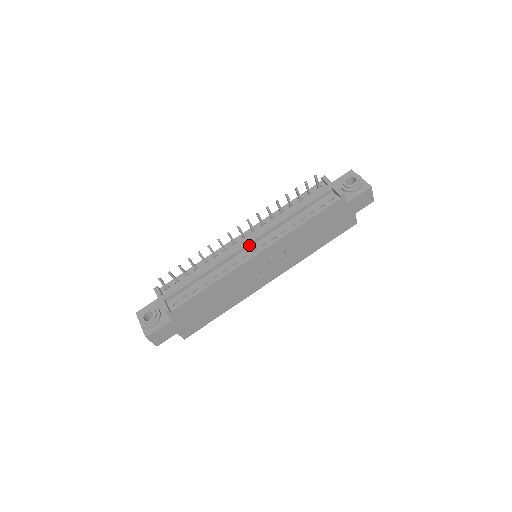
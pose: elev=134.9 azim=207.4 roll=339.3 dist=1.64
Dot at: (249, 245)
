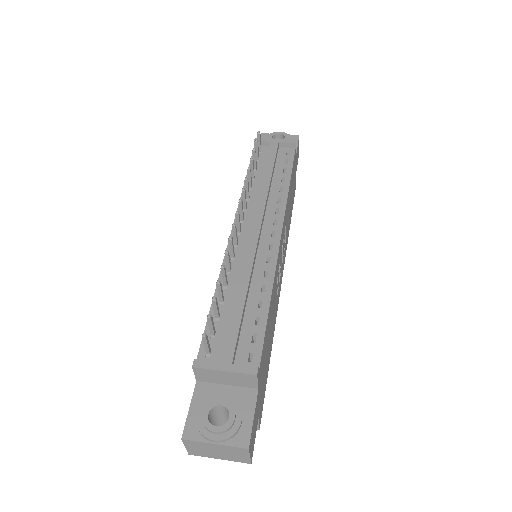
Dot at: (260, 232)
